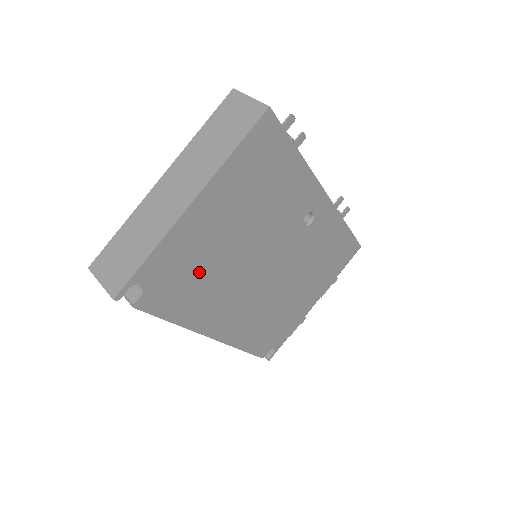
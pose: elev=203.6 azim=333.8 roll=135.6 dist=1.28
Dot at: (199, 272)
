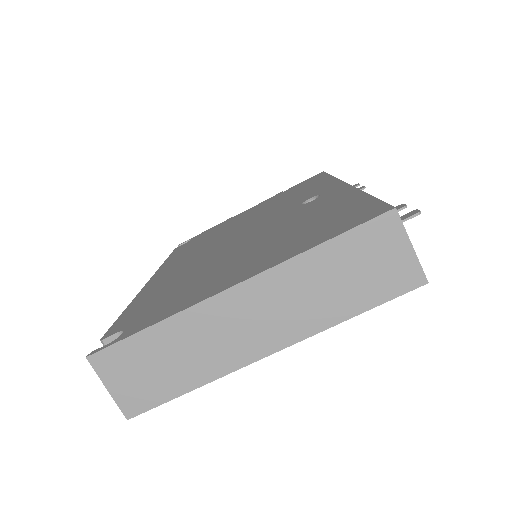
Dot at: occluded
